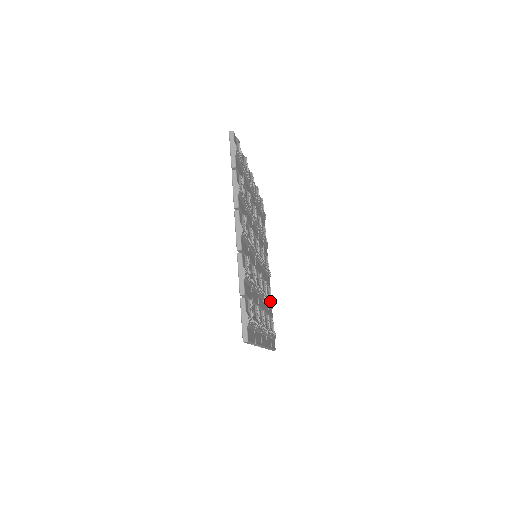
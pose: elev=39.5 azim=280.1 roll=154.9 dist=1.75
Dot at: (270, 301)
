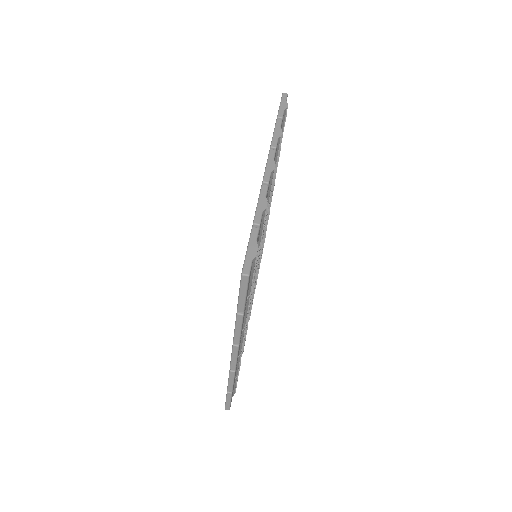
Dot at: (245, 339)
